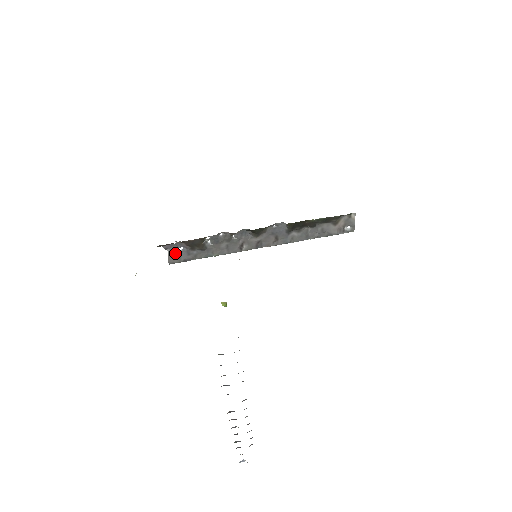
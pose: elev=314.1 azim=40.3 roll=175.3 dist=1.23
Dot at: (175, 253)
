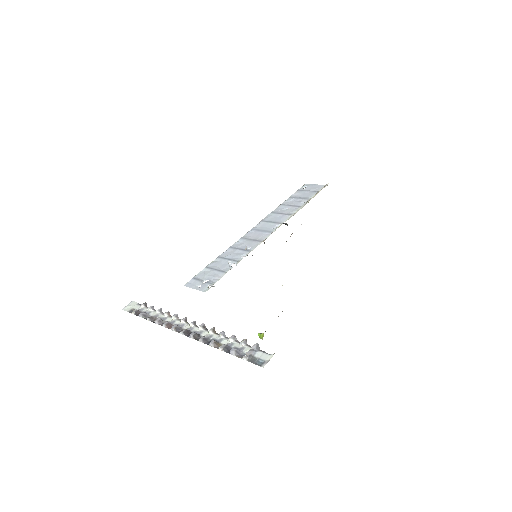
Dot at: (197, 285)
